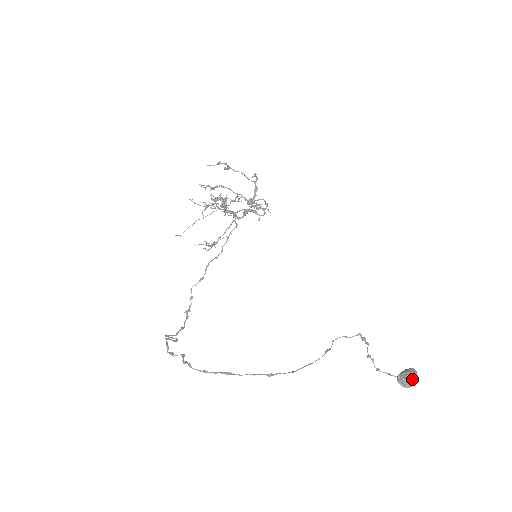
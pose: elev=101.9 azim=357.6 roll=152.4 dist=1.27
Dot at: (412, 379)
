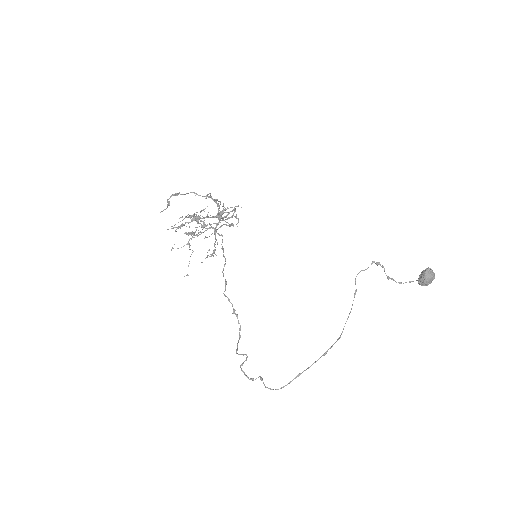
Dot at: (430, 280)
